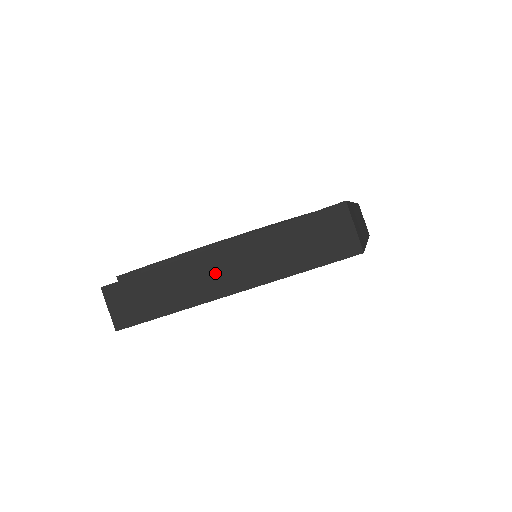
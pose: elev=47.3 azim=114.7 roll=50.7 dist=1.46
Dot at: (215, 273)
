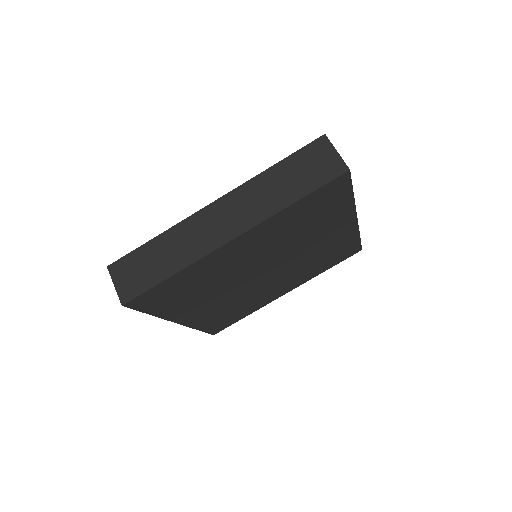
Dot at: (217, 223)
